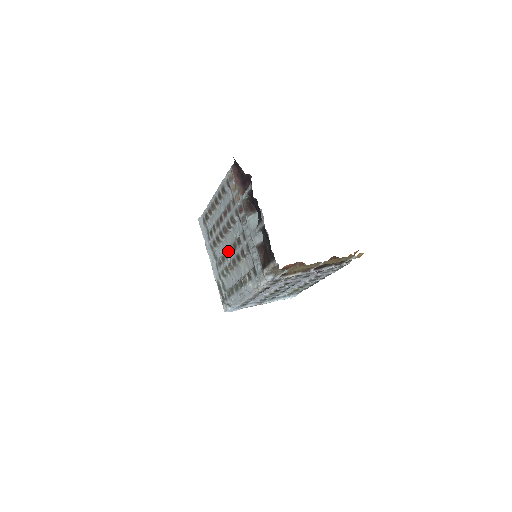
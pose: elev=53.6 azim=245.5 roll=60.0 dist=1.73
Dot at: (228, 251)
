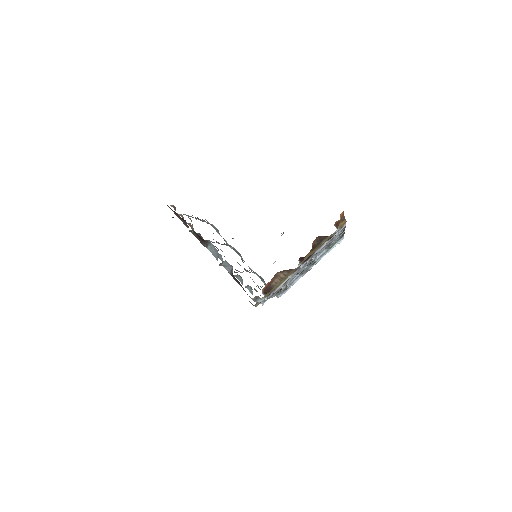
Dot at: occluded
